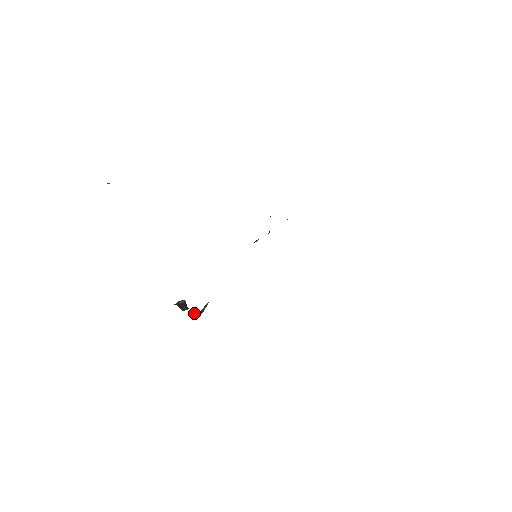
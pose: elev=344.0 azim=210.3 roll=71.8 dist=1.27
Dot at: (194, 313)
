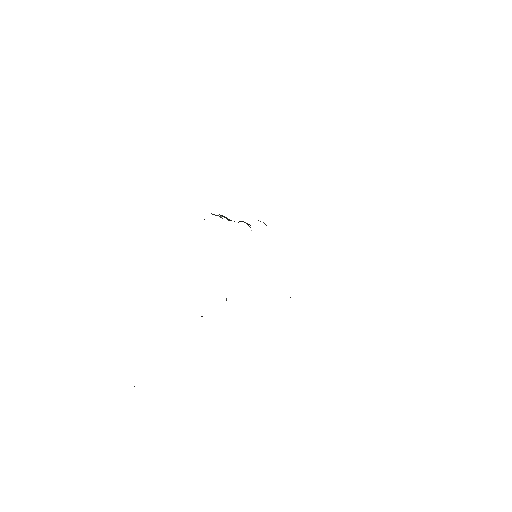
Dot at: occluded
